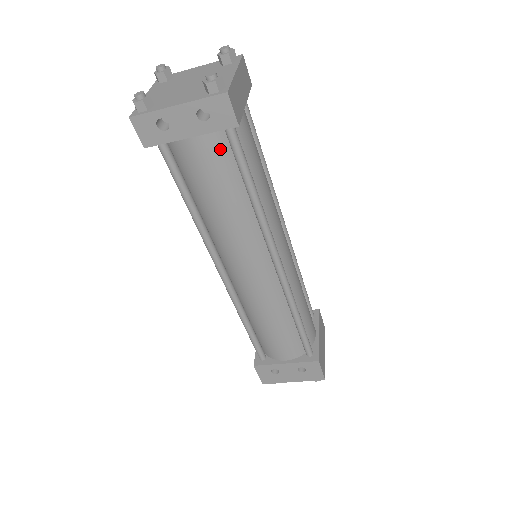
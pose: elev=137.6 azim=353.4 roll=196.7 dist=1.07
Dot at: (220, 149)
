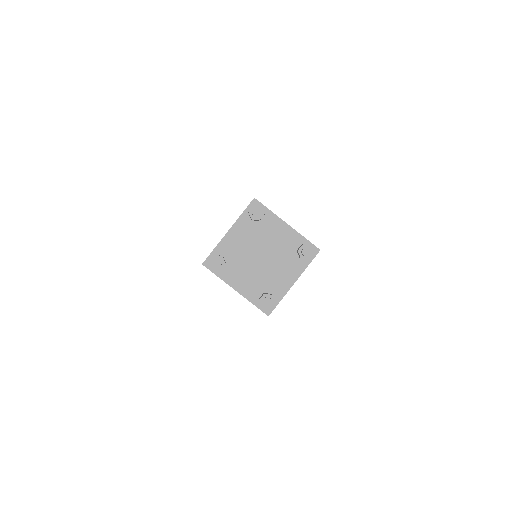
Dot at: occluded
